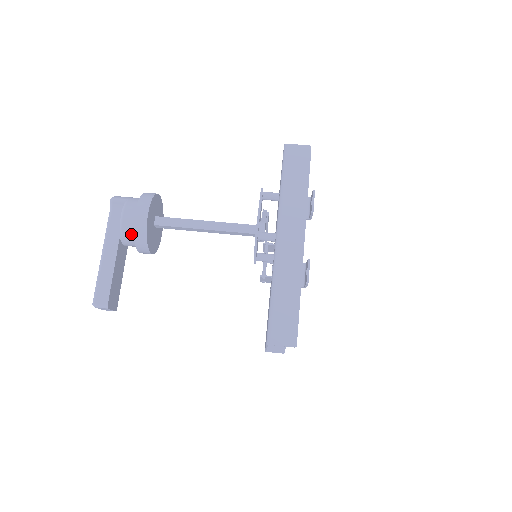
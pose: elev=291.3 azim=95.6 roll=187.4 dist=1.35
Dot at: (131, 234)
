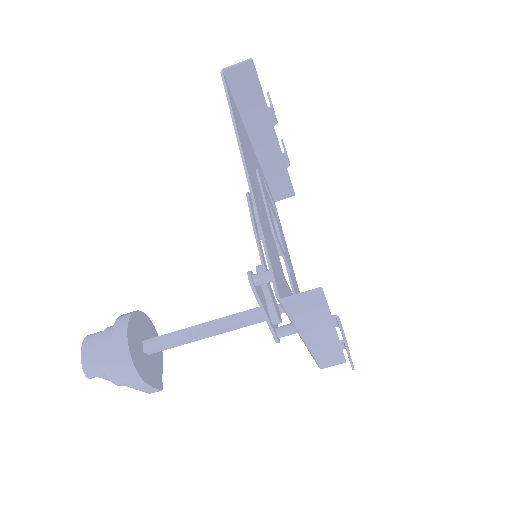
Dot at: occluded
